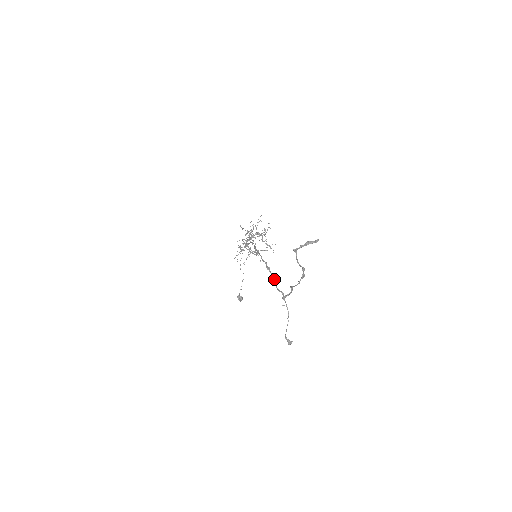
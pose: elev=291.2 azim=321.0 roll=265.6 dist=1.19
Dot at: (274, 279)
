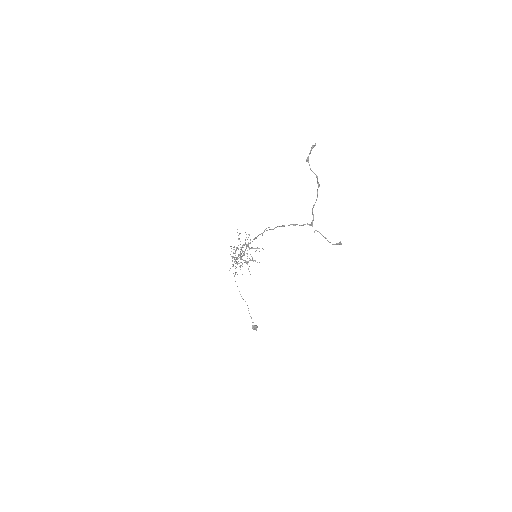
Dot at: (294, 224)
